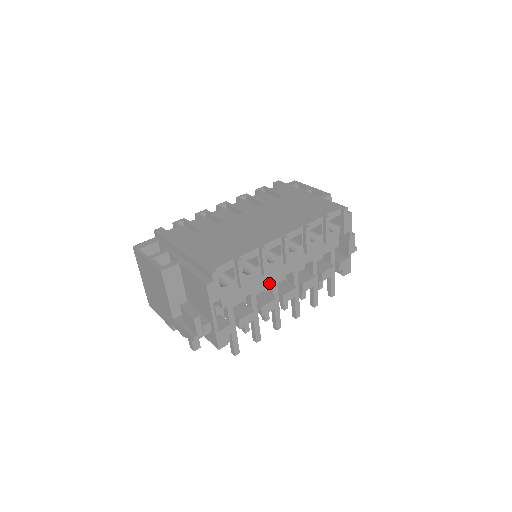
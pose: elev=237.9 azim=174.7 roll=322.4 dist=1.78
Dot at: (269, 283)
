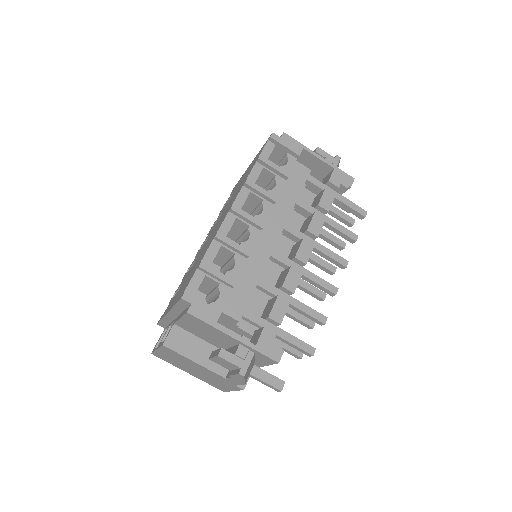
Dot at: (268, 260)
